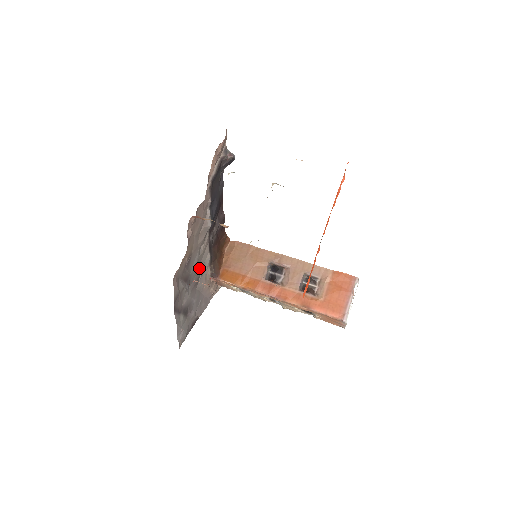
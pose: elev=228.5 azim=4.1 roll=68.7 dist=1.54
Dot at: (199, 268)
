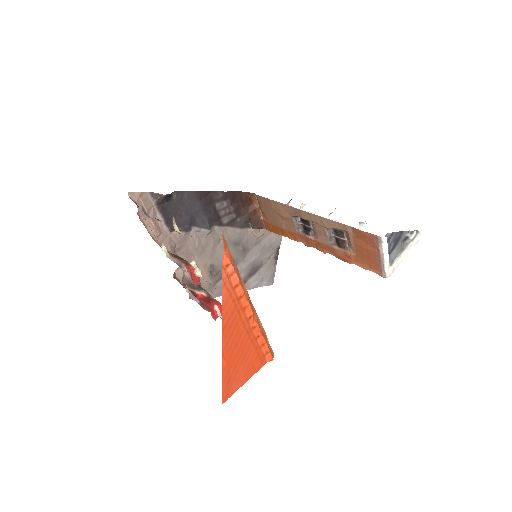
Dot at: (236, 244)
